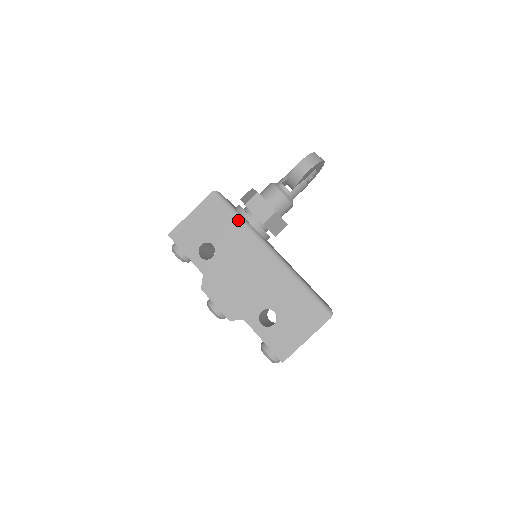
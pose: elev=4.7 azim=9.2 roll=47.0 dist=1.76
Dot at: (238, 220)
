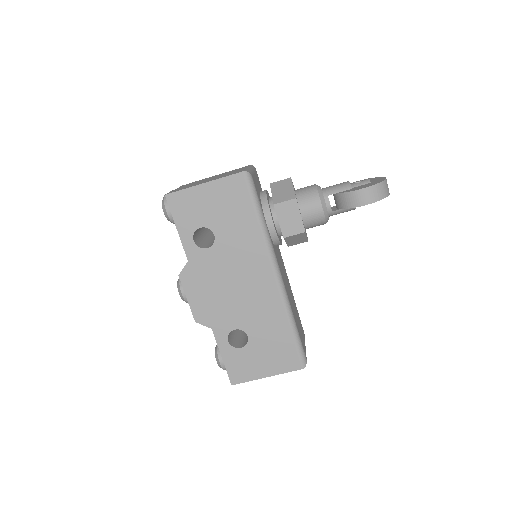
Dot at: (257, 222)
